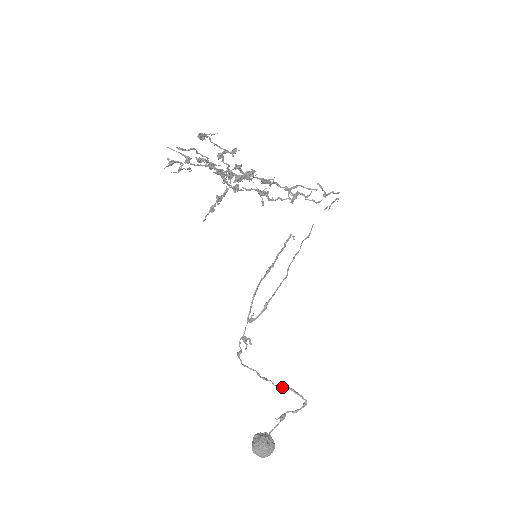
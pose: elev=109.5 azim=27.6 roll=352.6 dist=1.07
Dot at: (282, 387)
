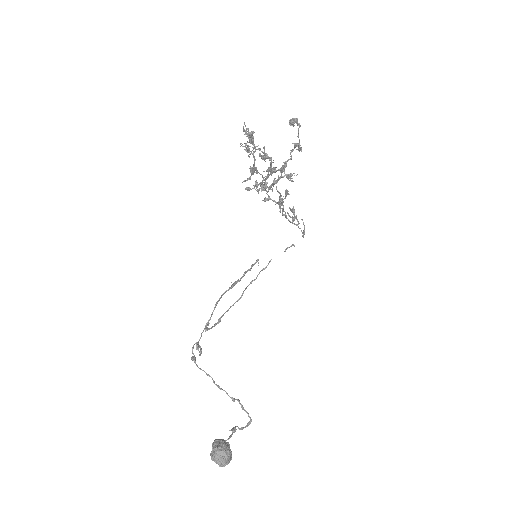
Dot at: (235, 399)
